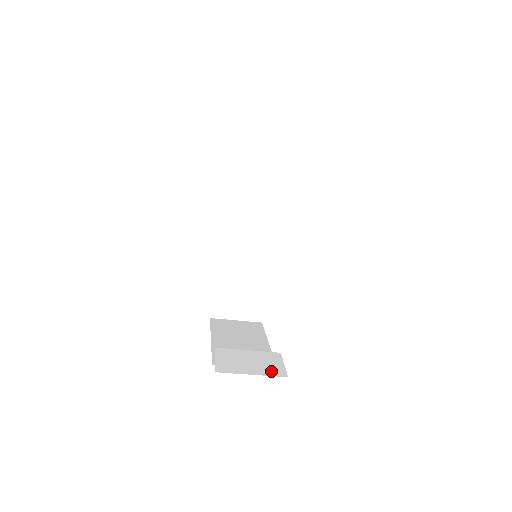
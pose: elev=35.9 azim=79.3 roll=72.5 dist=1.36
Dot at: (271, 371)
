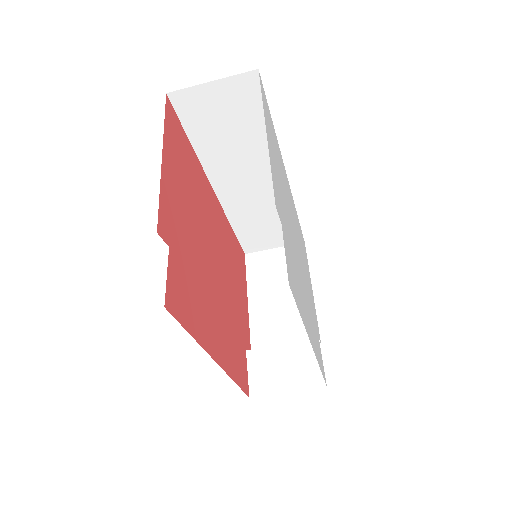
Dot at: (308, 380)
